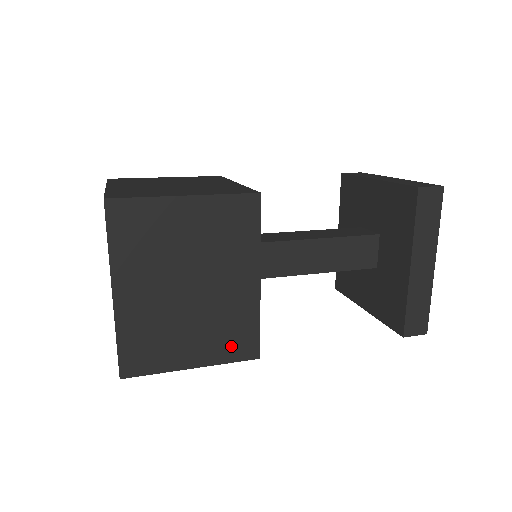
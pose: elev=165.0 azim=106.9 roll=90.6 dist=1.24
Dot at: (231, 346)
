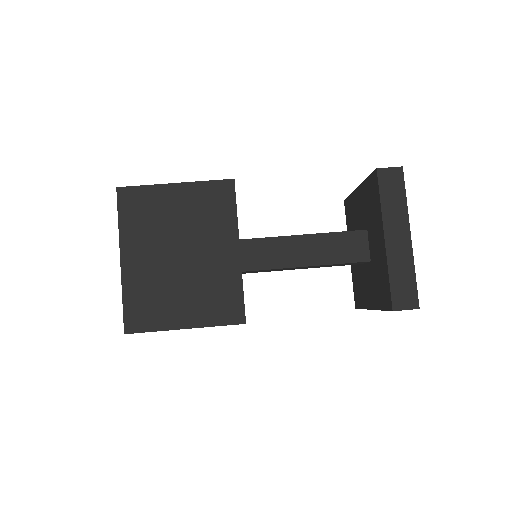
Dot at: occluded
